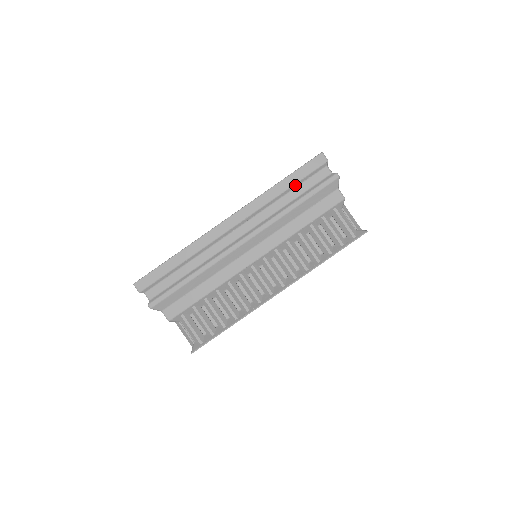
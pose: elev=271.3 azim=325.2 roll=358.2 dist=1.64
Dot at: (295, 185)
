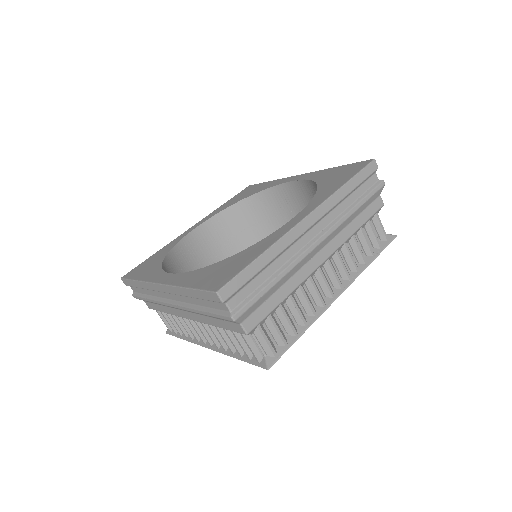
Dot at: (356, 188)
